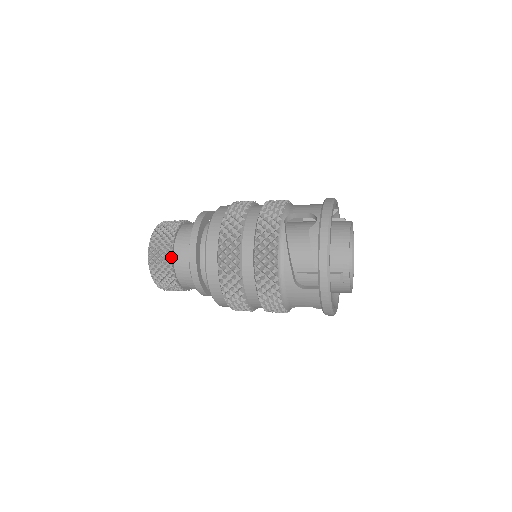
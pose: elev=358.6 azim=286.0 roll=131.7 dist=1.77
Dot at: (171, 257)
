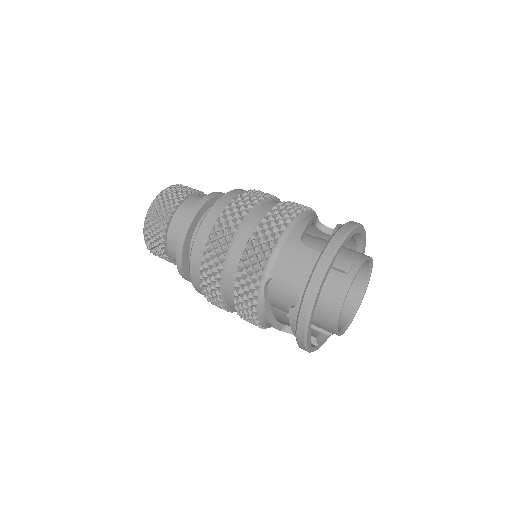
Dot at: (167, 257)
